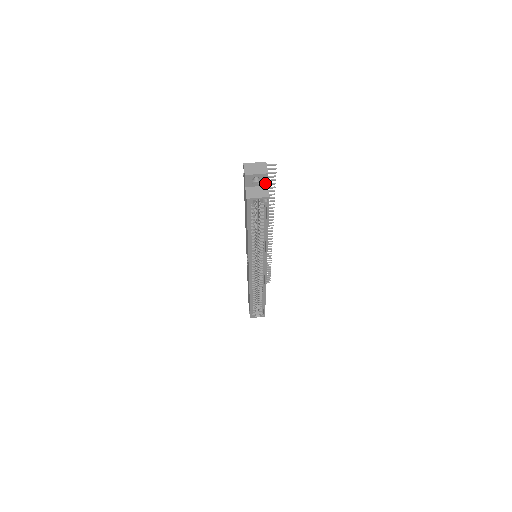
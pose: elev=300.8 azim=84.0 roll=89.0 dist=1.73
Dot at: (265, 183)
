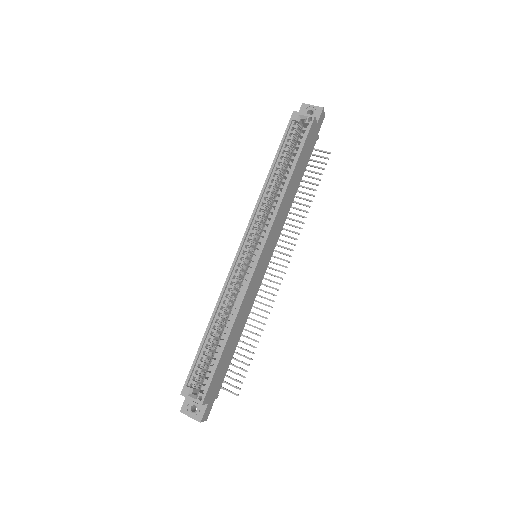
Dot at: occluded
